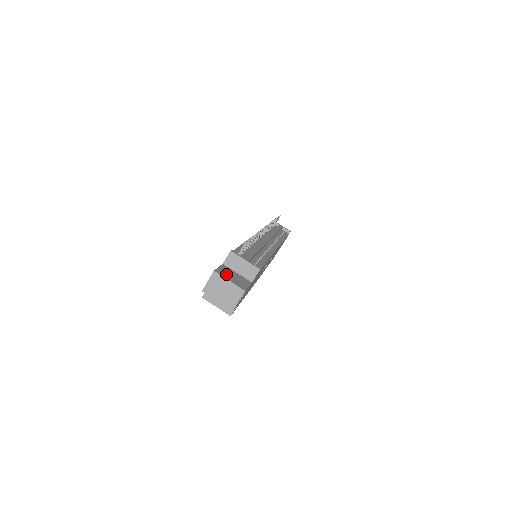
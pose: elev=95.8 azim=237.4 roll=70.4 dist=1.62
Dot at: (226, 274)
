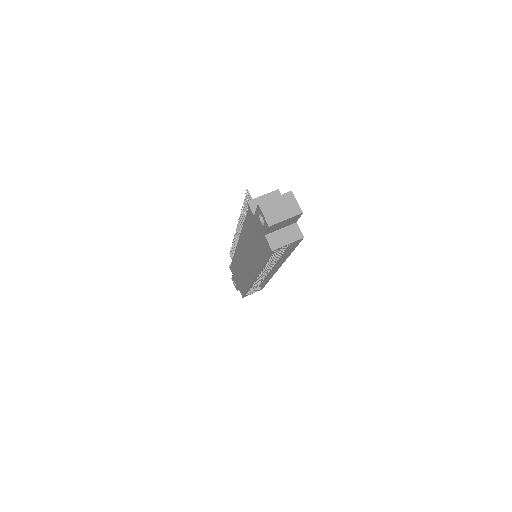
Dot at: occluded
